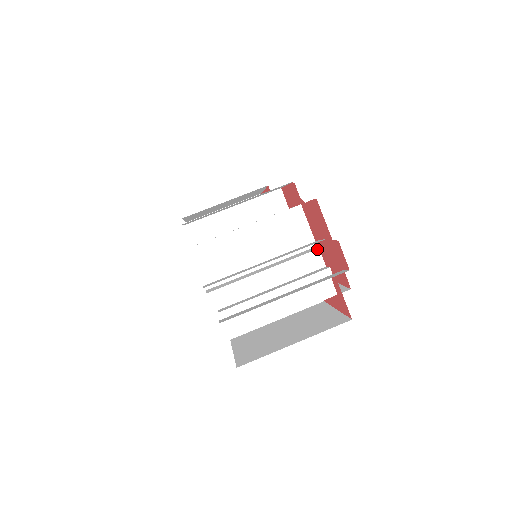
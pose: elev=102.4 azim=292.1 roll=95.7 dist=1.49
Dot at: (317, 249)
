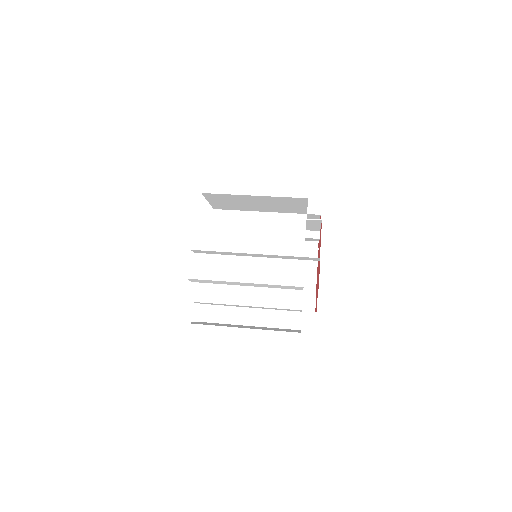
Dot at: (315, 280)
